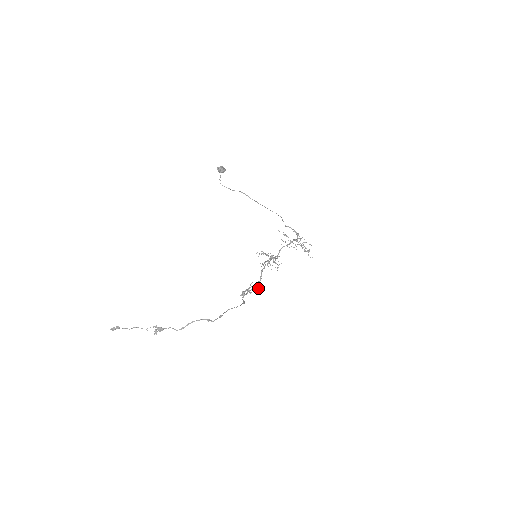
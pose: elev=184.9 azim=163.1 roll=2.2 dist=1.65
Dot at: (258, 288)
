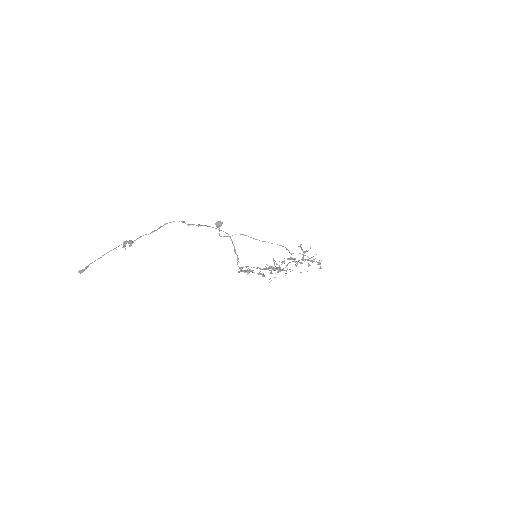
Dot at: (261, 274)
